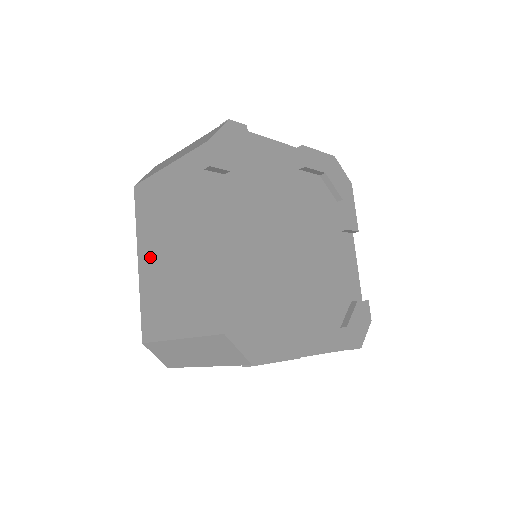
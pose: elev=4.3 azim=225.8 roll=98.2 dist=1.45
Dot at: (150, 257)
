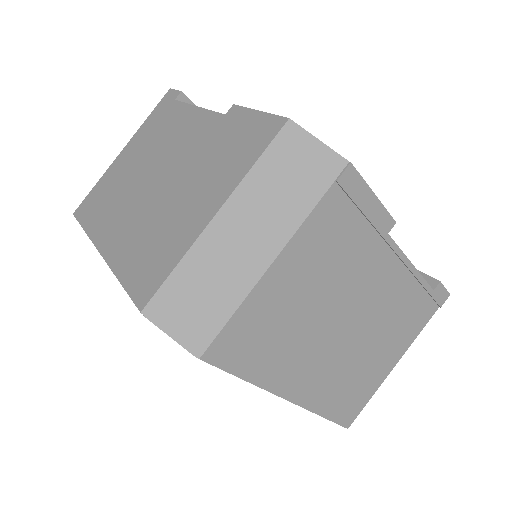
Dot at: (121, 222)
